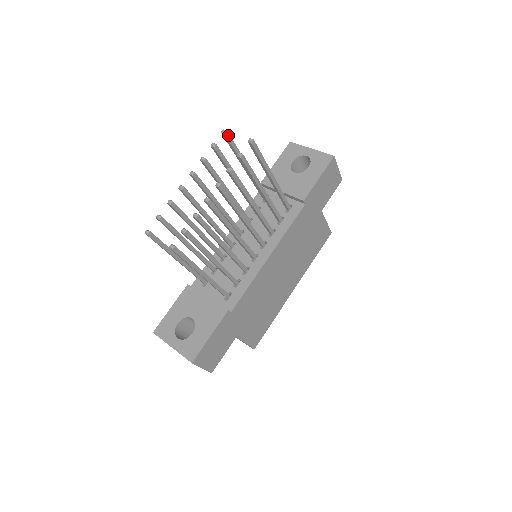
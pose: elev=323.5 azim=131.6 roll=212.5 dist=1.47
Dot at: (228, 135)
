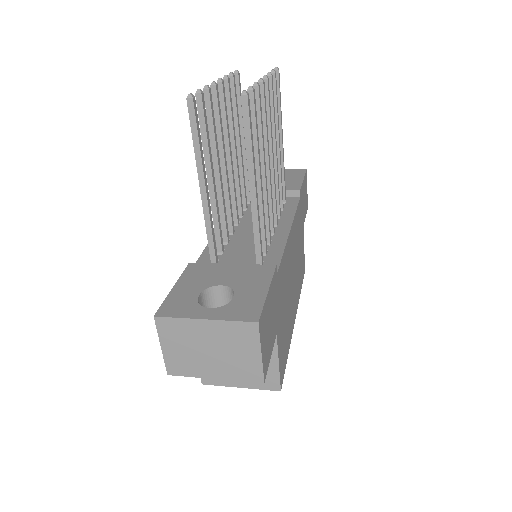
Dot at: (239, 79)
